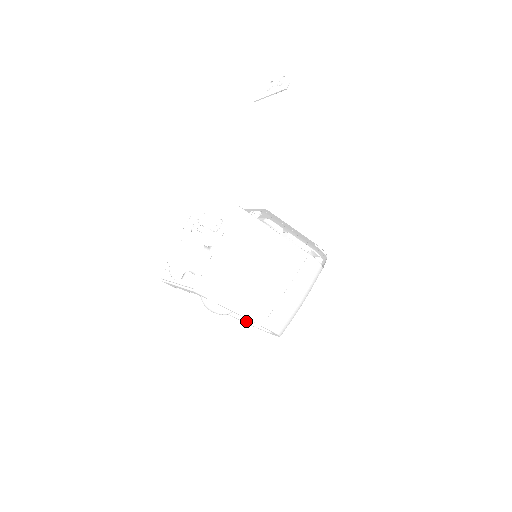
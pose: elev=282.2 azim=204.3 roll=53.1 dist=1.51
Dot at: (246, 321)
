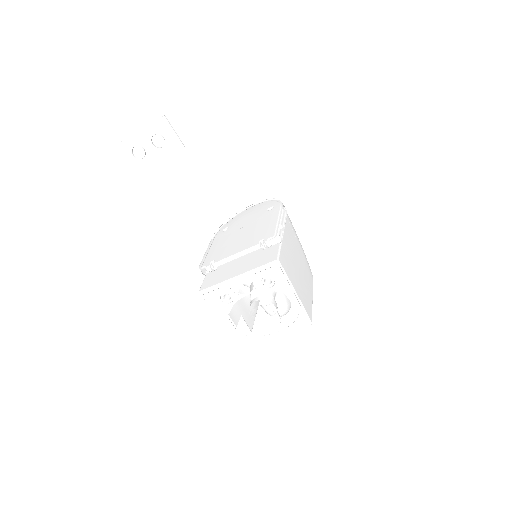
Dot at: occluded
